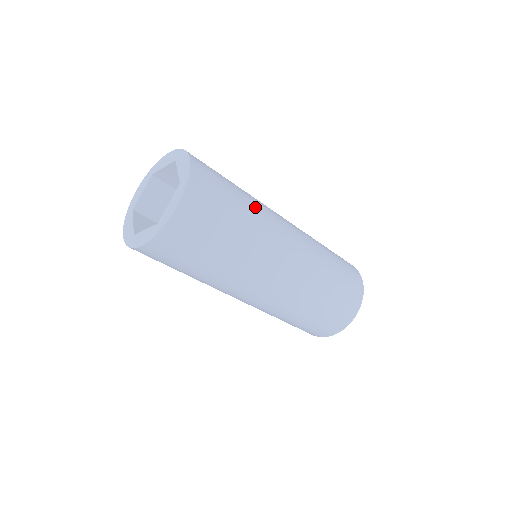
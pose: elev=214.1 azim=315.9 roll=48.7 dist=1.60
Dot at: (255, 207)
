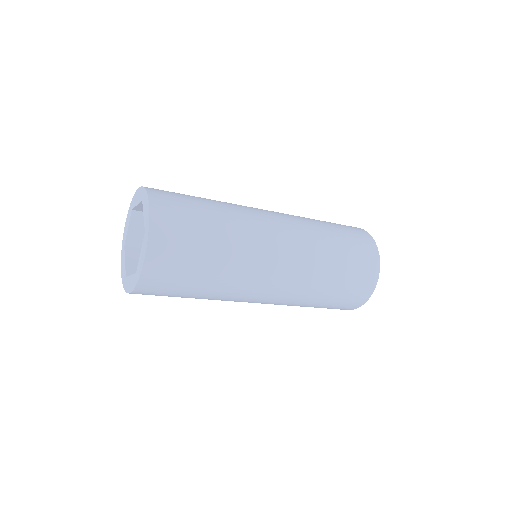
Dot at: (225, 278)
